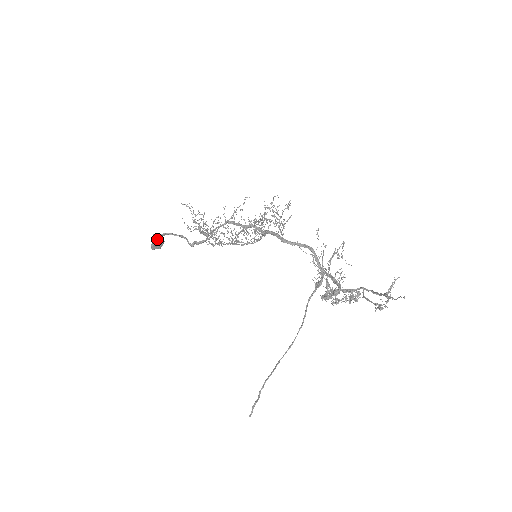
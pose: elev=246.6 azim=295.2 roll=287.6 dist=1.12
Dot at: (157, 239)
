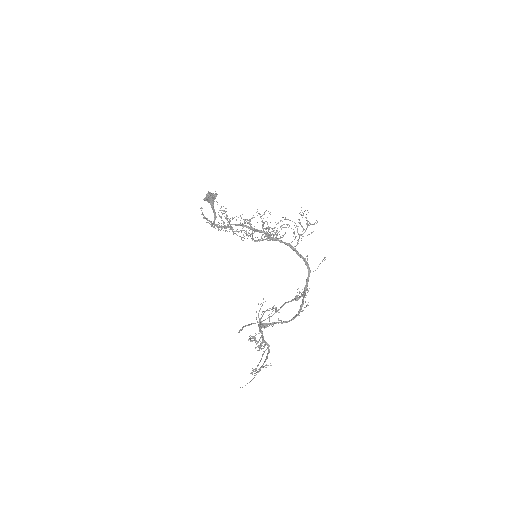
Dot at: (206, 199)
